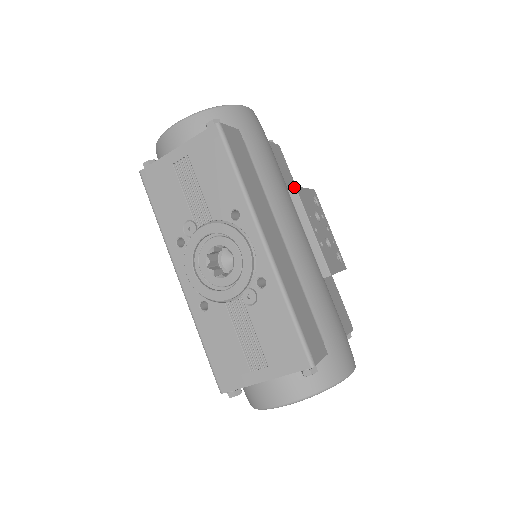
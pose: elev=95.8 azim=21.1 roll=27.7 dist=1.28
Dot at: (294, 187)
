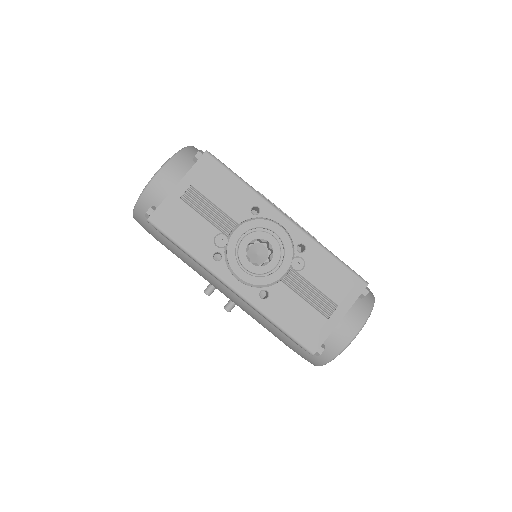
Dot at: occluded
